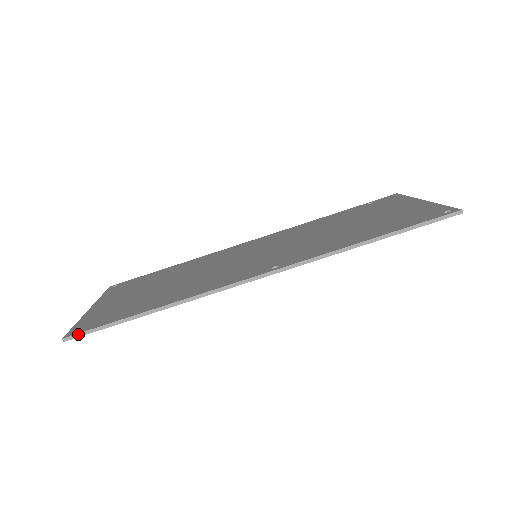
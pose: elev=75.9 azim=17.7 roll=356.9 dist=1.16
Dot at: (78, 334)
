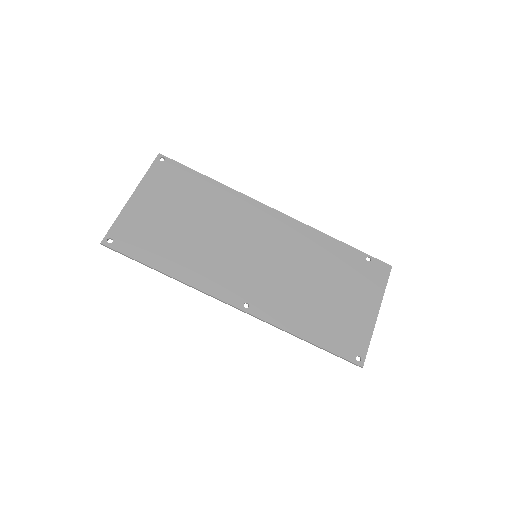
Dot at: (111, 248)
